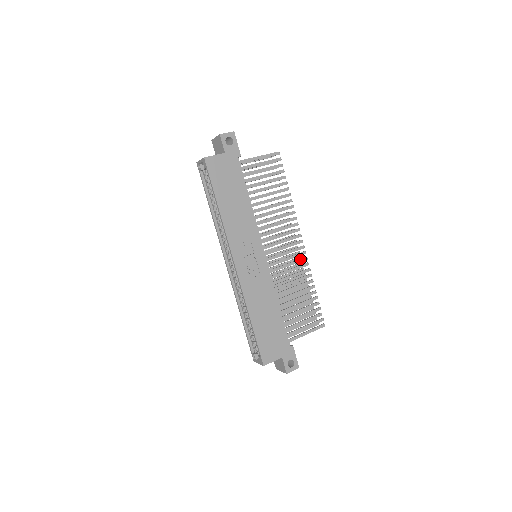
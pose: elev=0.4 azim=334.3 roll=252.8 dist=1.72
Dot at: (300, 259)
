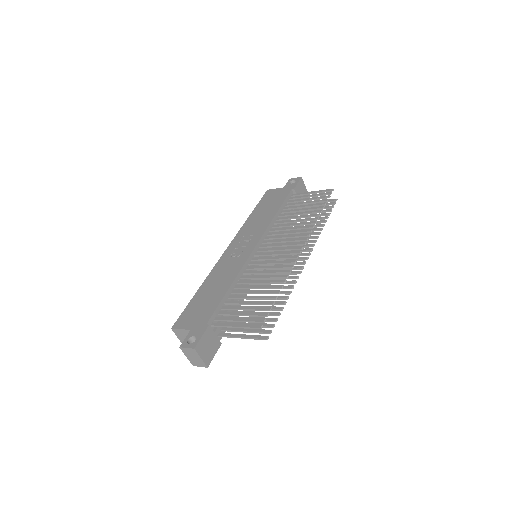
Dot at: (288, 260)
